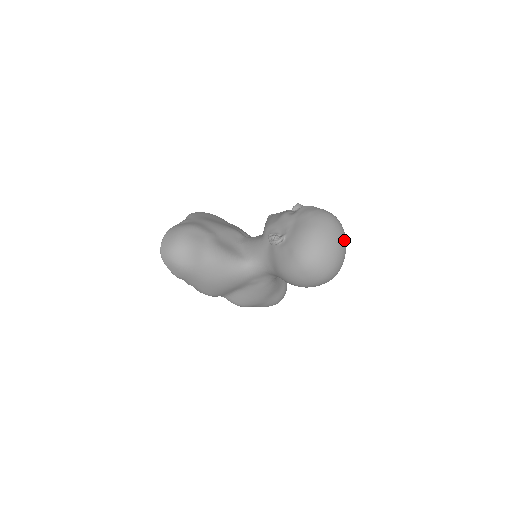
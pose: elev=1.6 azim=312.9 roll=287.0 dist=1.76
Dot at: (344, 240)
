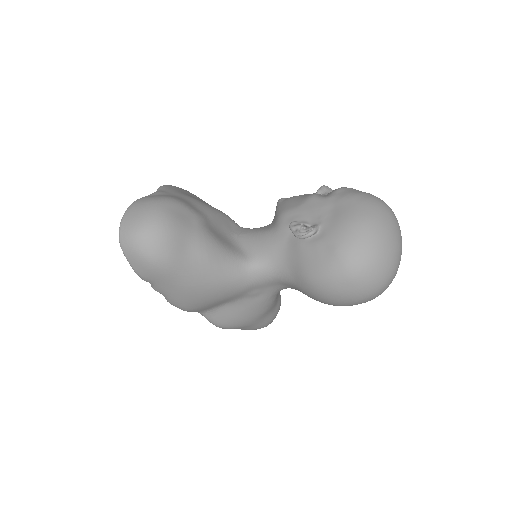
Dot at: (401, 240)
